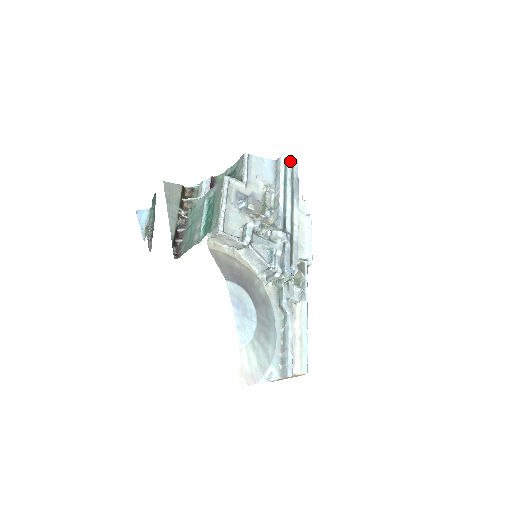
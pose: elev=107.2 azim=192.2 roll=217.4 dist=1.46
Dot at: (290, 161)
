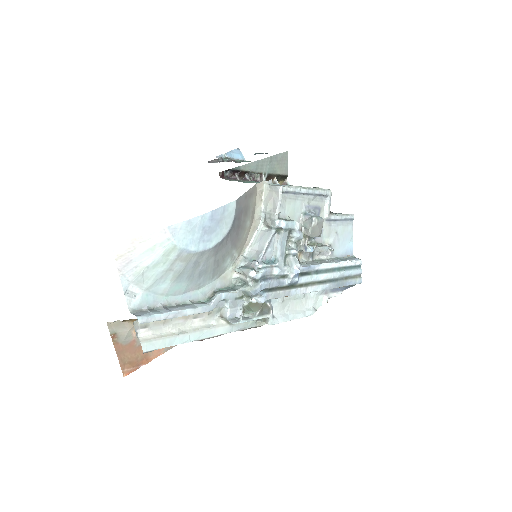
Dot at: (360, 272)
